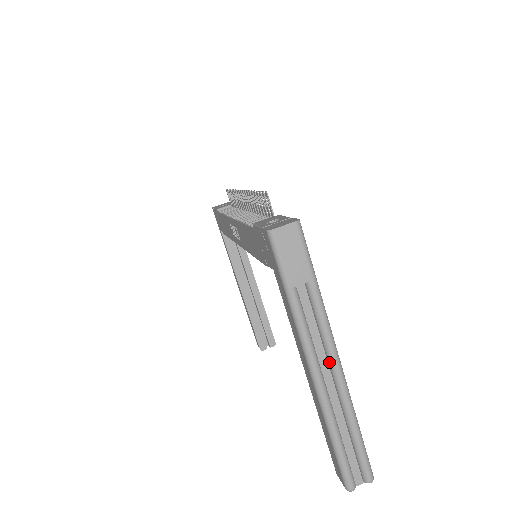
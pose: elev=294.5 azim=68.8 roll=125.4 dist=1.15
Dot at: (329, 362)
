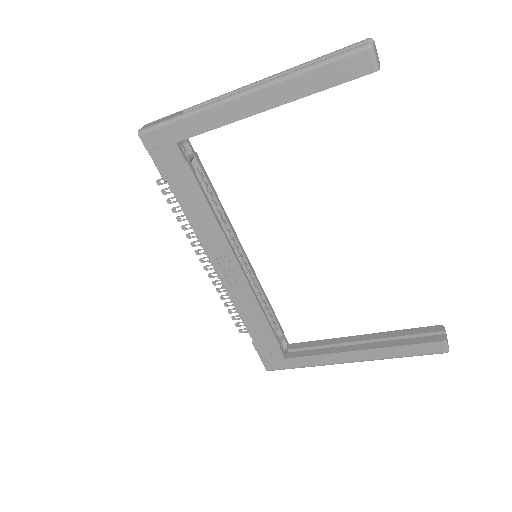
Dot at: occluded
